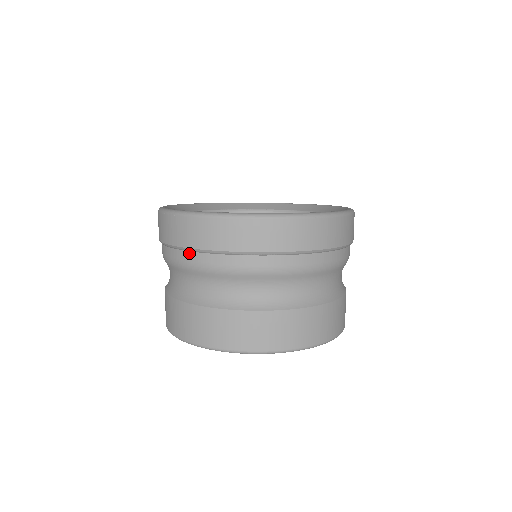
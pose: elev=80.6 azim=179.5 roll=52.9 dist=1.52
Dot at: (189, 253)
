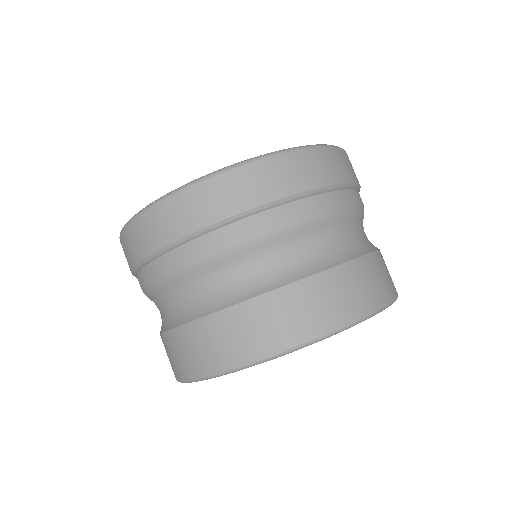
Dot at: (242, 221)
